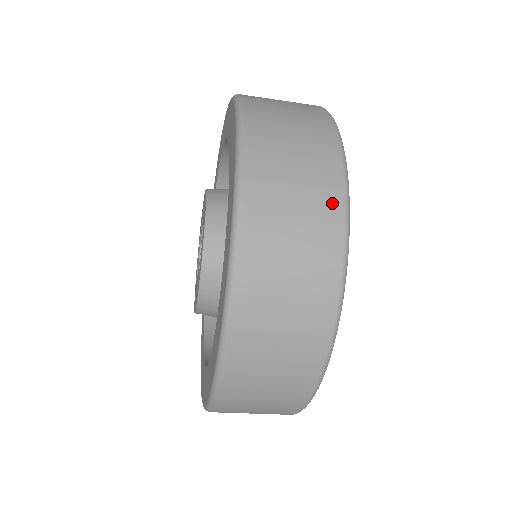
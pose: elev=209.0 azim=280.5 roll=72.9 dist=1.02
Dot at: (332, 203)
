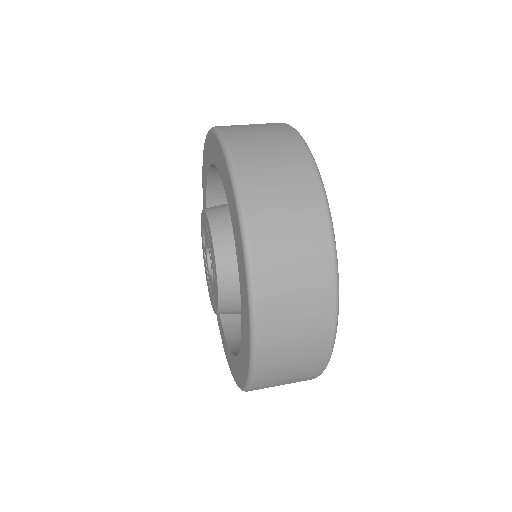
Dot at: (325, 275)
